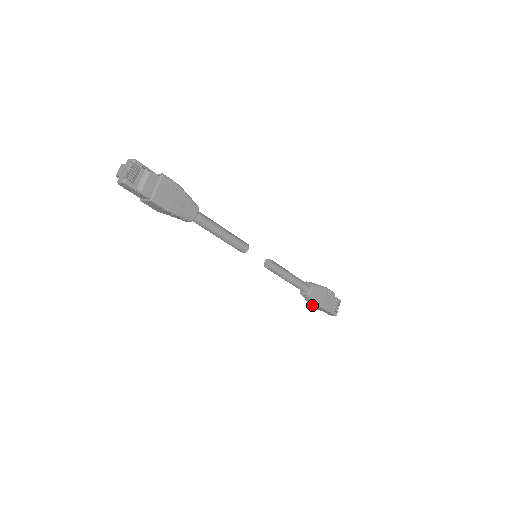
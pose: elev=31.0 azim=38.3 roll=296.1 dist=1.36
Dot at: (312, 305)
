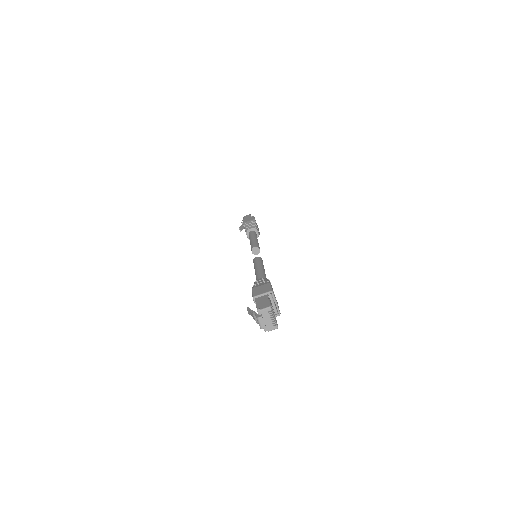
Dot at: occluded
